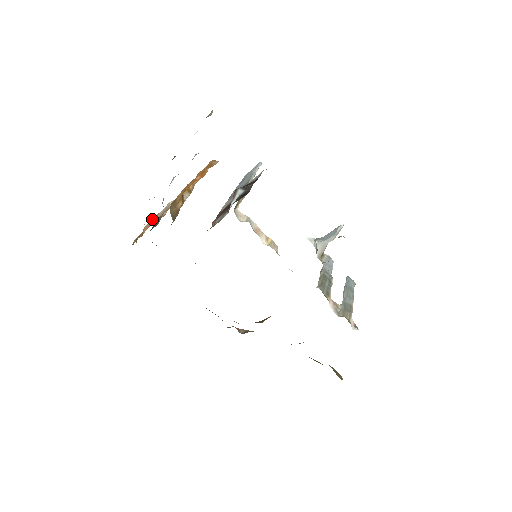
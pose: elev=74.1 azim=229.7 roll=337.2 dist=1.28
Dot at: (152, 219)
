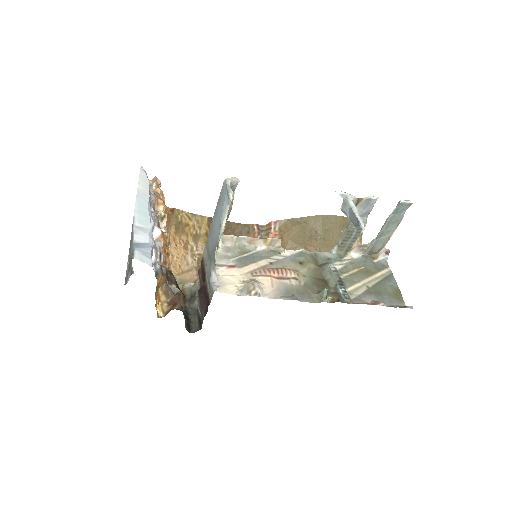
Dot at: occluded
